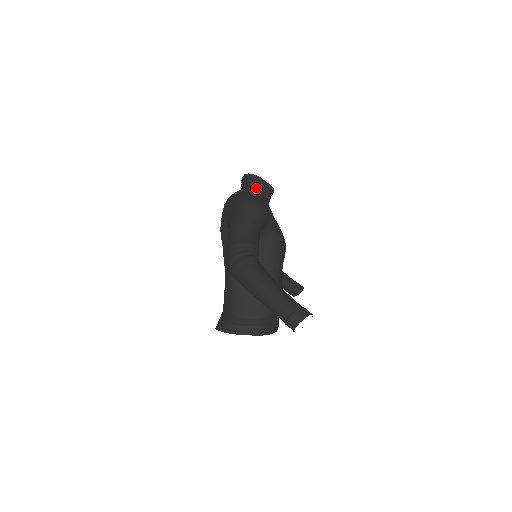
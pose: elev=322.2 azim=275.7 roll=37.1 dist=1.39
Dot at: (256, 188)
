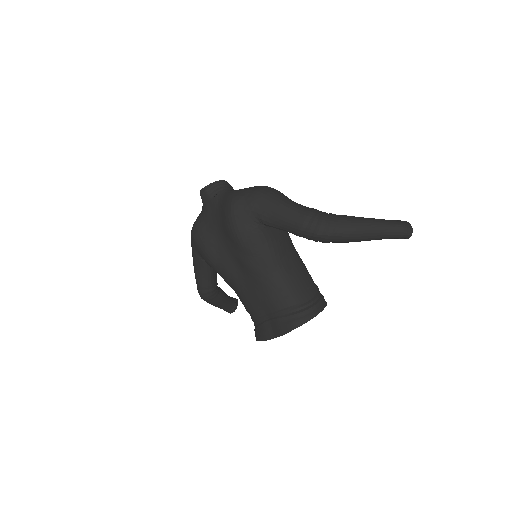
Dot at: (231, 190)
